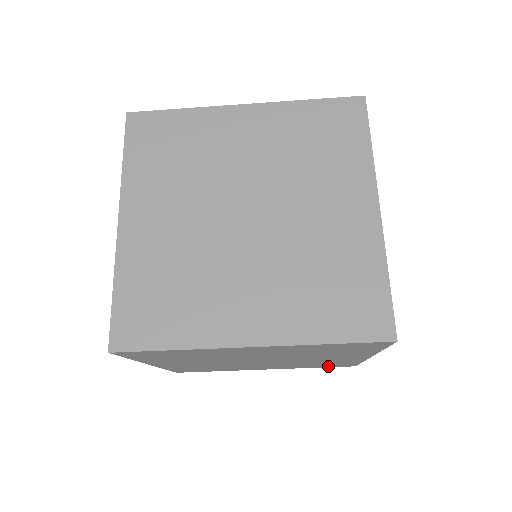
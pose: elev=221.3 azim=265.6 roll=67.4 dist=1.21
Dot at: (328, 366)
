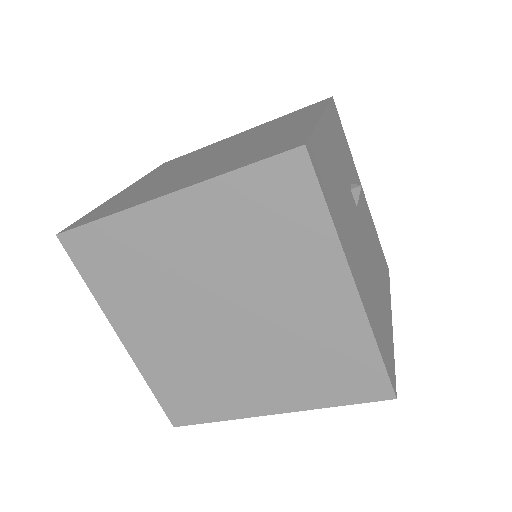
Dot at: (351, 393)
